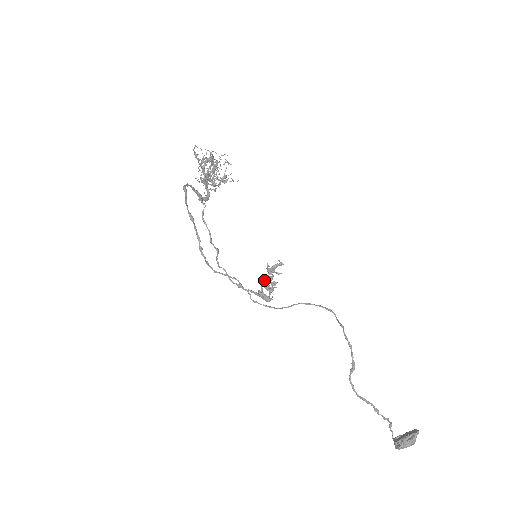
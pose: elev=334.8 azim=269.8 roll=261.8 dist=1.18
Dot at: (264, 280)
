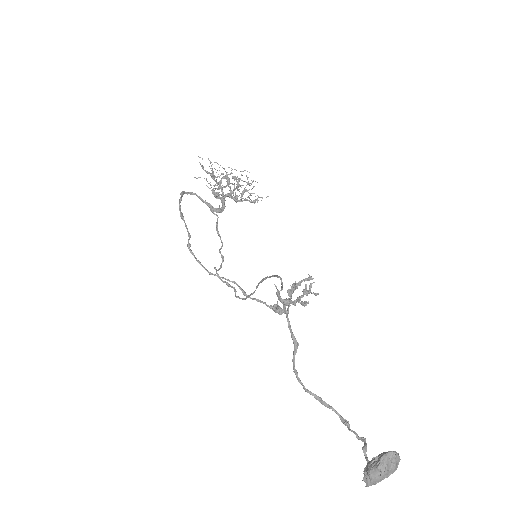
Dot at: occluded
